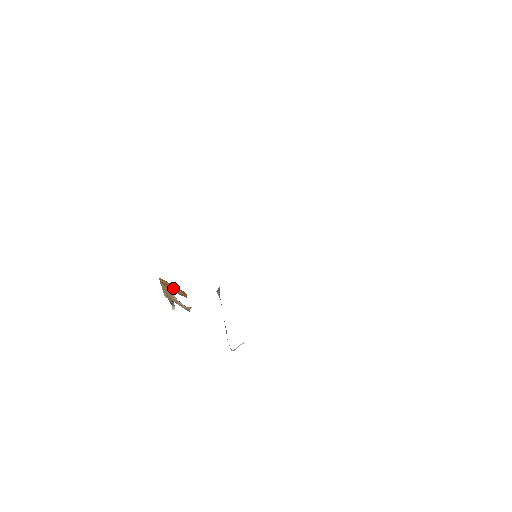
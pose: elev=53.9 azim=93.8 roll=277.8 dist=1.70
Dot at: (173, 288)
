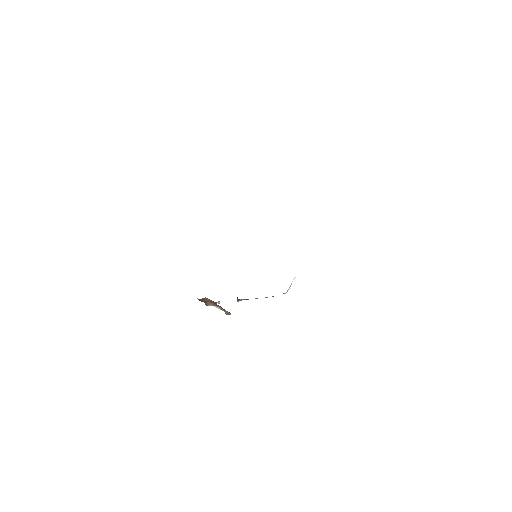
Dot at: occluded
